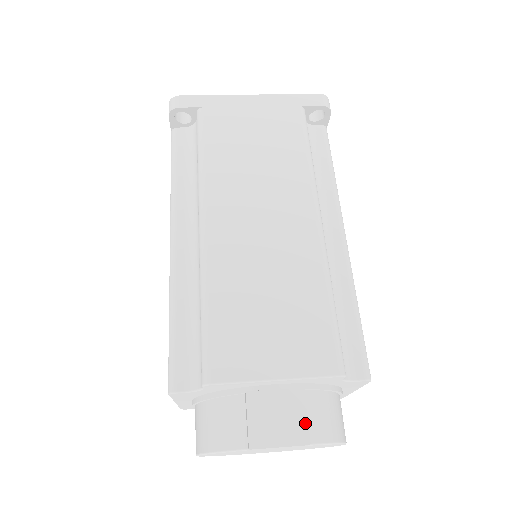
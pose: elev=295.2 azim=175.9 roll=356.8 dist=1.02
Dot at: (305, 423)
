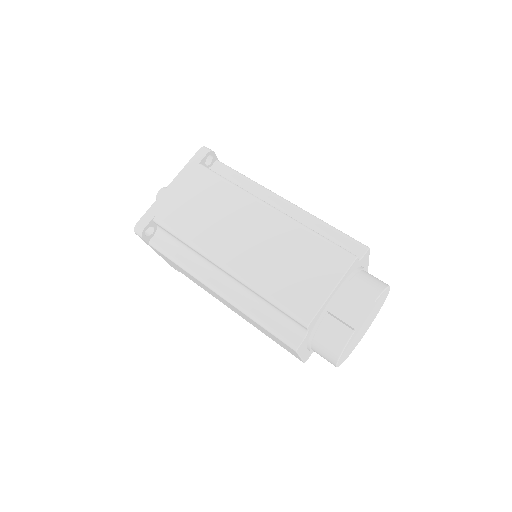
Dot at: (364, 294)
